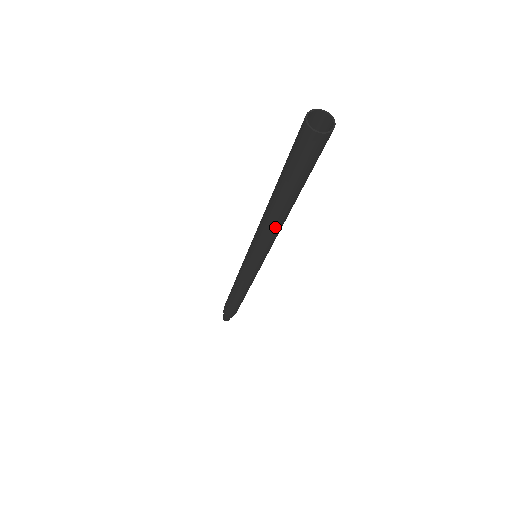
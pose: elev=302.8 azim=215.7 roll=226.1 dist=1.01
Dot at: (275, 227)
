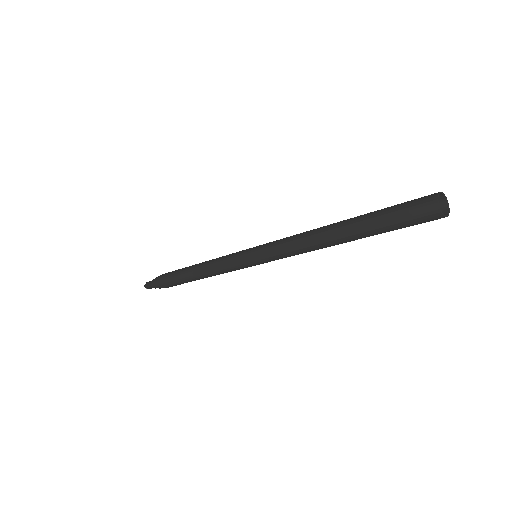
Dot at: occluded
